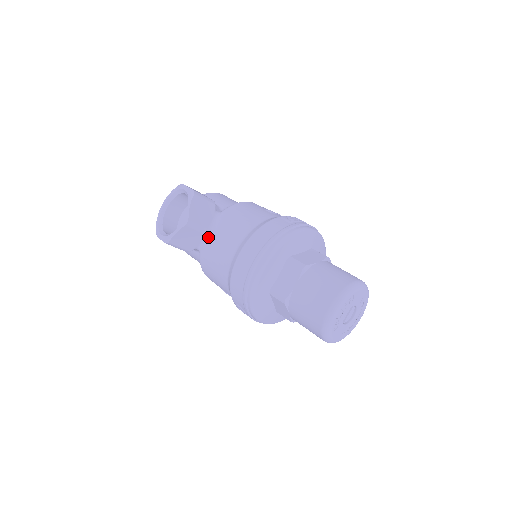
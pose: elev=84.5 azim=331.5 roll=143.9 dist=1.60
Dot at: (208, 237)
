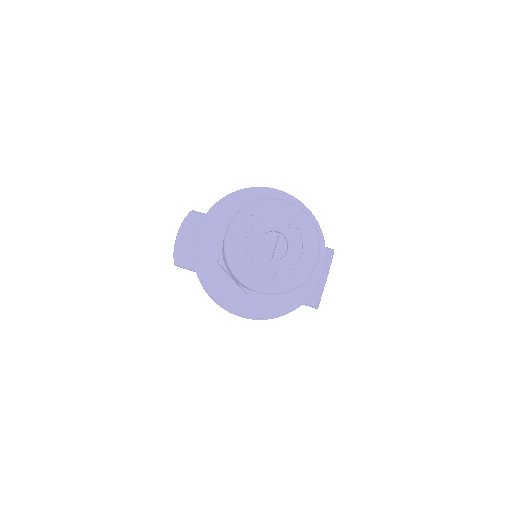
Dot at: occluded
